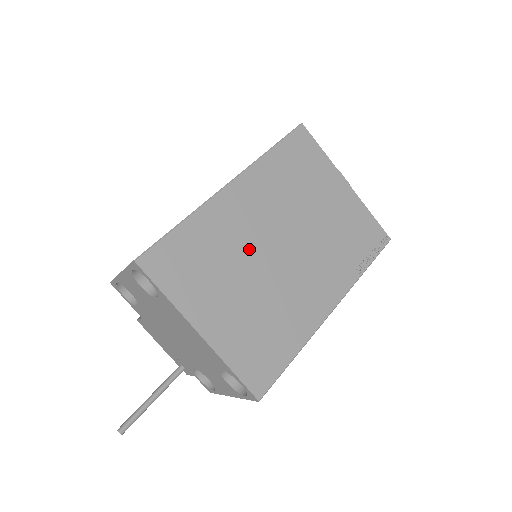
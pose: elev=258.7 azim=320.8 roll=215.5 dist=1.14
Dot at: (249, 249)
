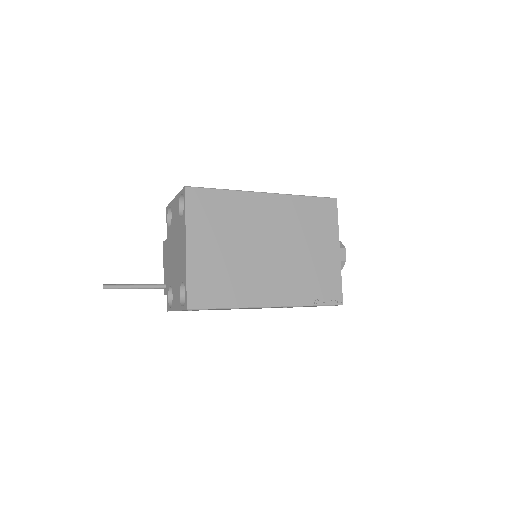
Dot at: (249, 232)
